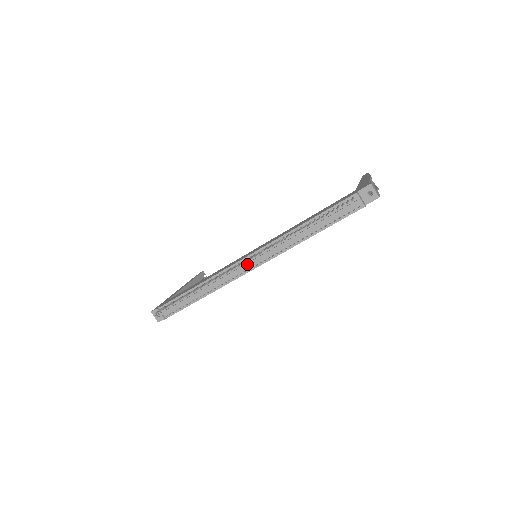
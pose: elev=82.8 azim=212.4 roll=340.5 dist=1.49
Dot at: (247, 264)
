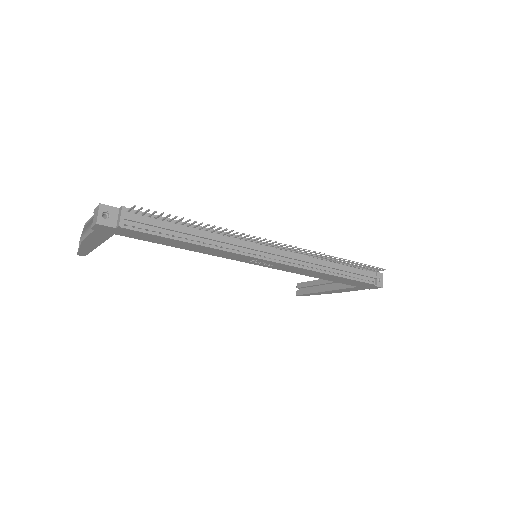
Dot at: (269, 250)
